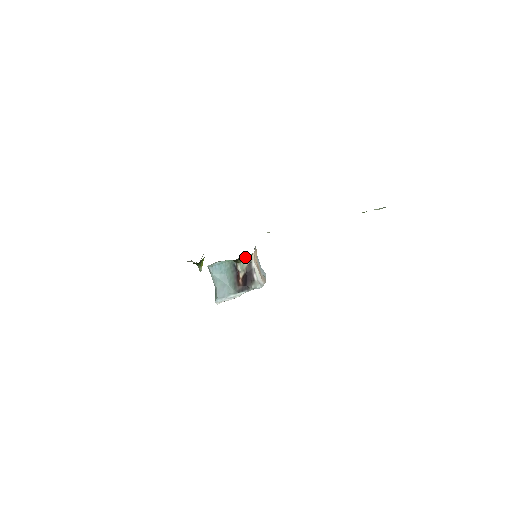
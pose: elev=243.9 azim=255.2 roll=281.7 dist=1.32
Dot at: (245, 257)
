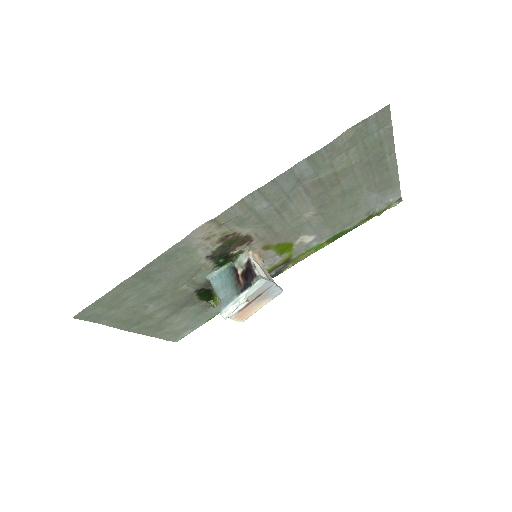
Dot at: (241, 254)
